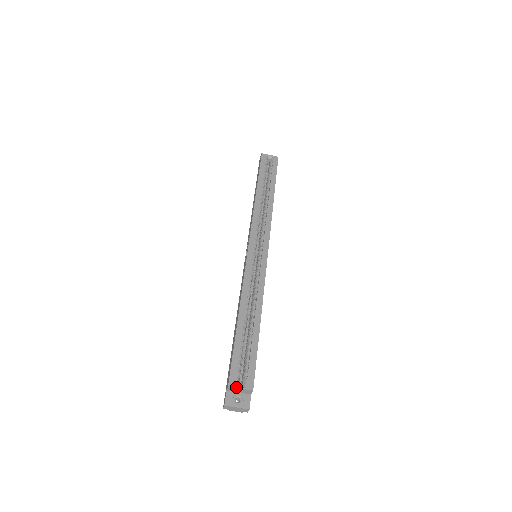
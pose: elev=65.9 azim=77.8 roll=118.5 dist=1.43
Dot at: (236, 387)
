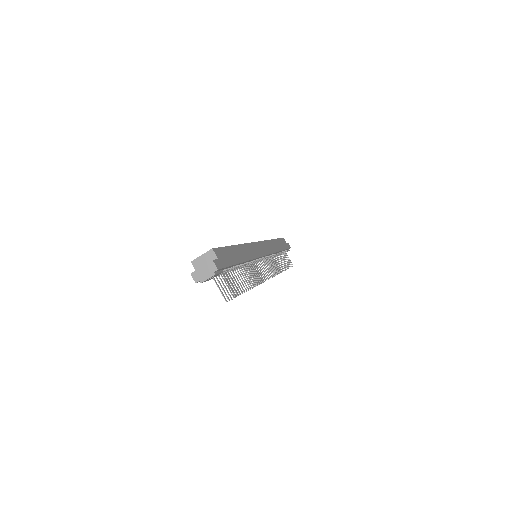
Dot at: (197, 257)
